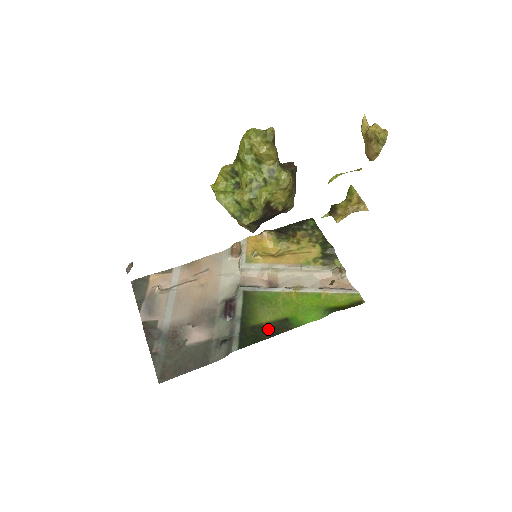
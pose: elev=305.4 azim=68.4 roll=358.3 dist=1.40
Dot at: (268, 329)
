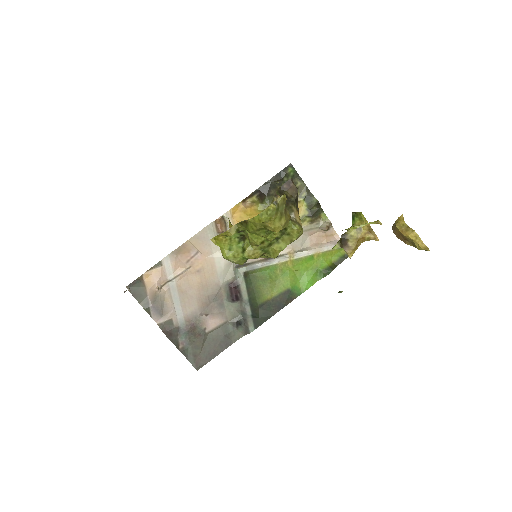
Dot at: (275, 304)
